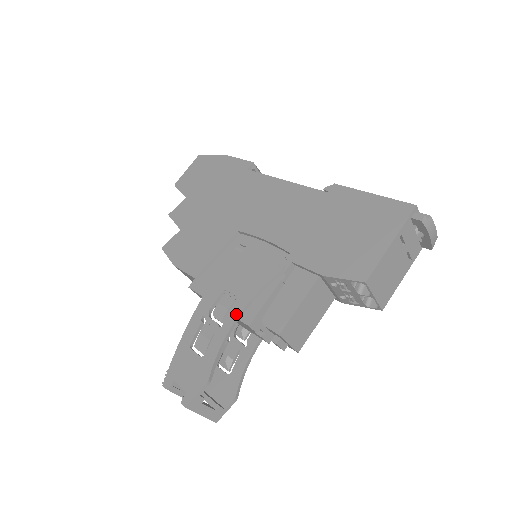
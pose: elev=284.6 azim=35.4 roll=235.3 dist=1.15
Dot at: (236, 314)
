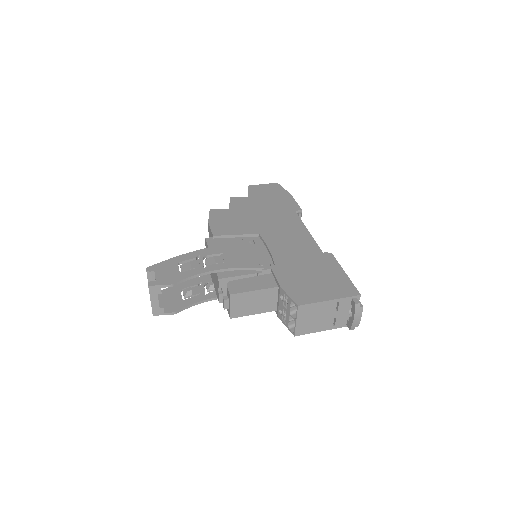
Dot at: (218, 268)
